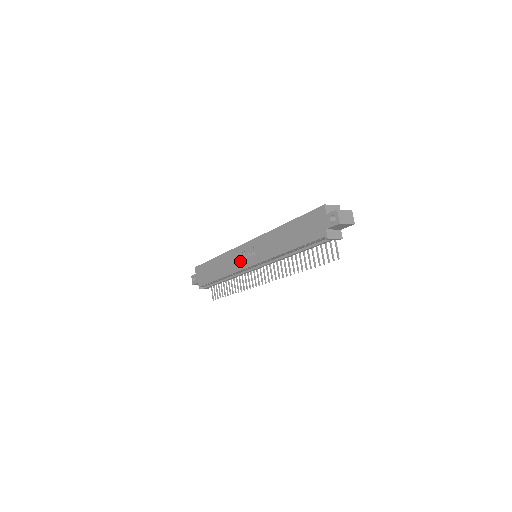
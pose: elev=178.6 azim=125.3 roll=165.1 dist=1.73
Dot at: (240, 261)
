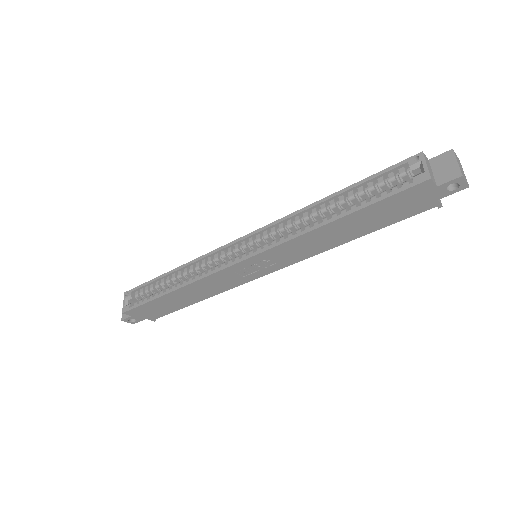
Dot at: (239, 278)
